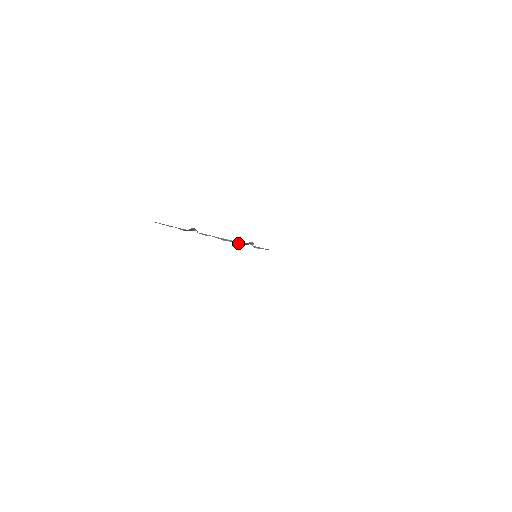
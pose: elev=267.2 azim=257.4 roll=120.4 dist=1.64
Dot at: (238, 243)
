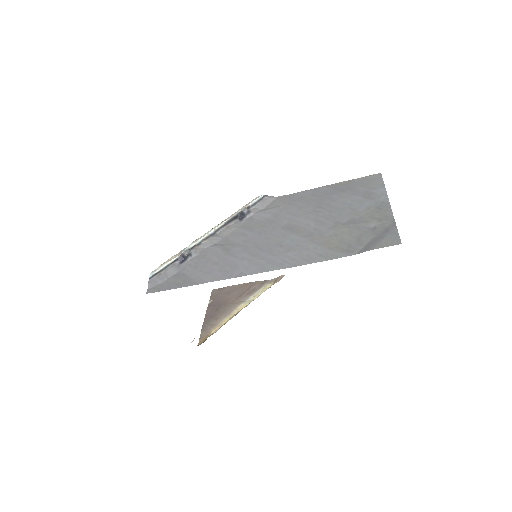
Dot at: (232, 220)
